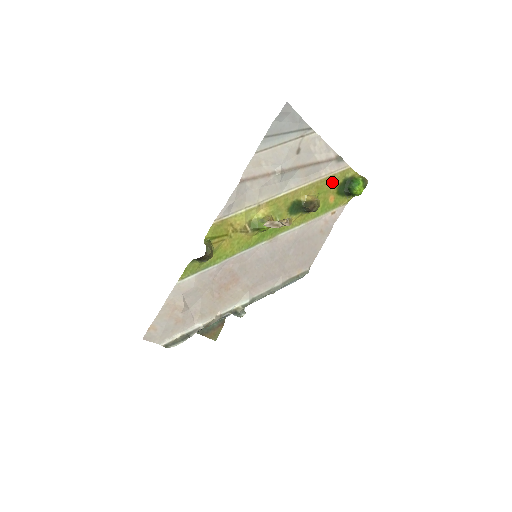
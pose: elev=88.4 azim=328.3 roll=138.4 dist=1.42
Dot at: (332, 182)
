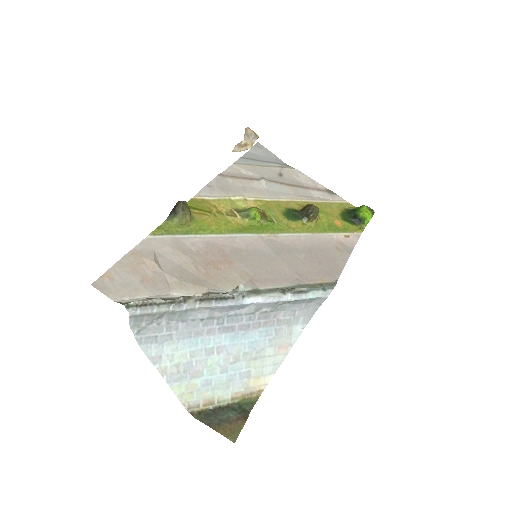
Dot at: (332, 209)
